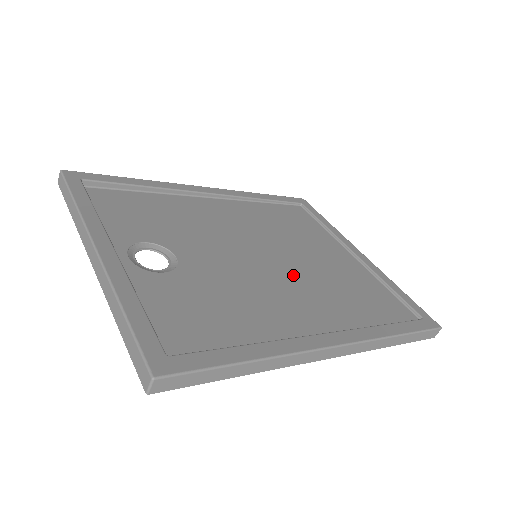
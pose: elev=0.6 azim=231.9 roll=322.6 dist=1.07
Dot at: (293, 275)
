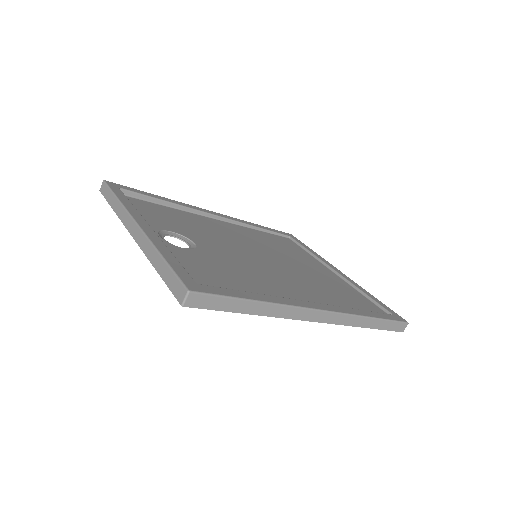
Dot at: (286, 272)
